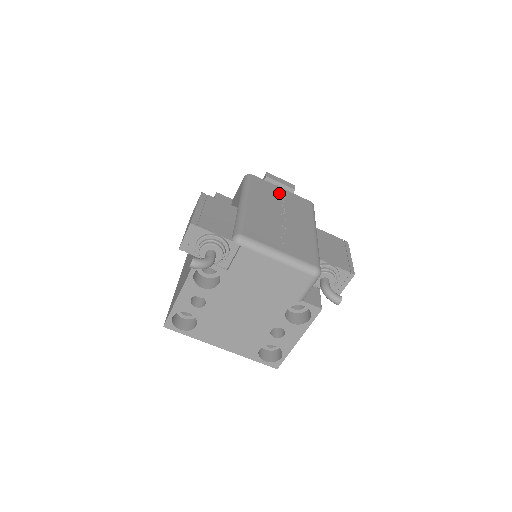
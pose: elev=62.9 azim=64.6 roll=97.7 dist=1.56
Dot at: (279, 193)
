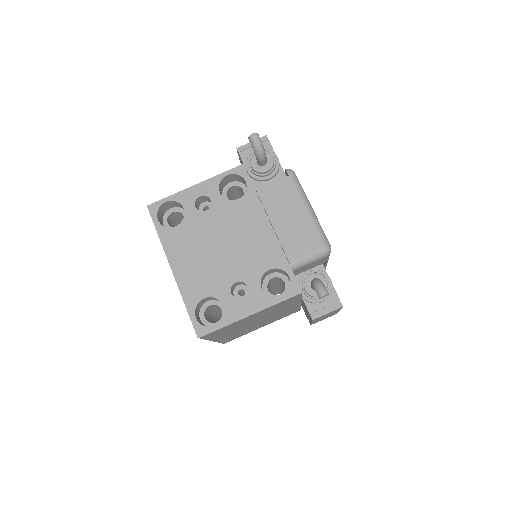
Dot at: occluded
